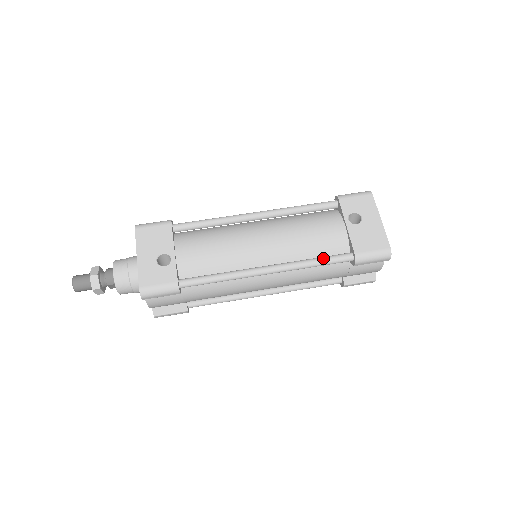
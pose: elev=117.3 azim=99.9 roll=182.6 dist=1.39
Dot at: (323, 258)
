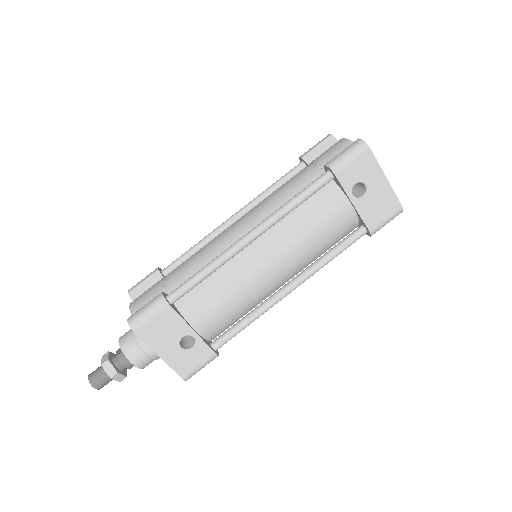
Dot at: (339, 250)
